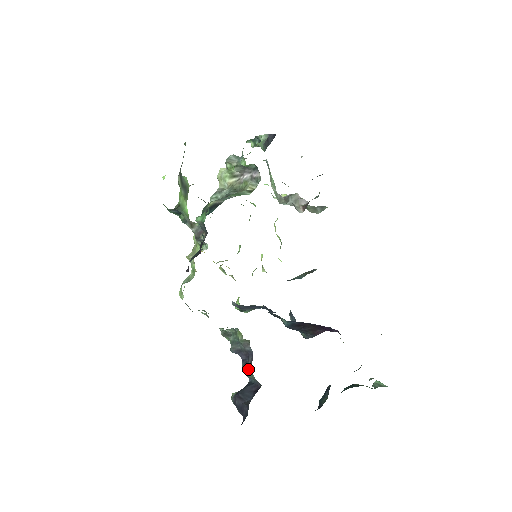
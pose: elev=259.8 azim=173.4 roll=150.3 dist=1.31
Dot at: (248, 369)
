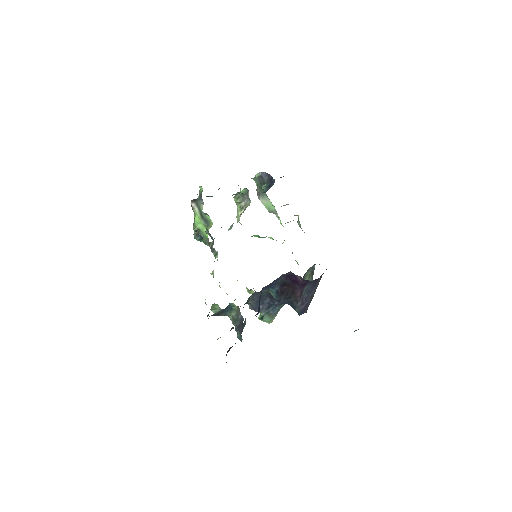
Dot at: occluded
